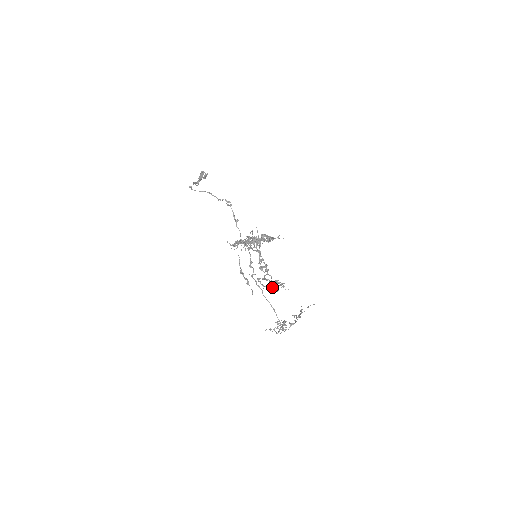
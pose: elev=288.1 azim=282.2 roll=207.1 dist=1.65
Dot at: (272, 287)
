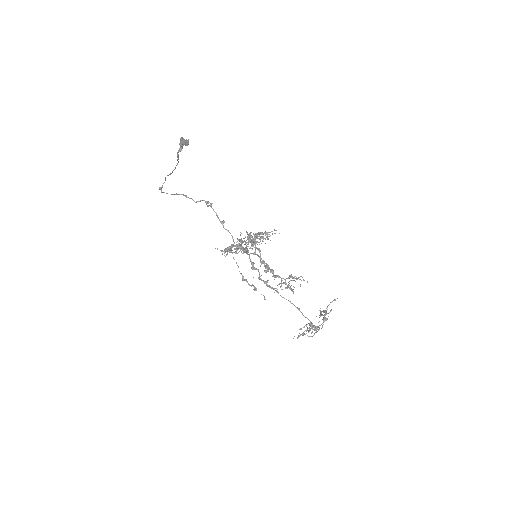
Dot at: occluded
